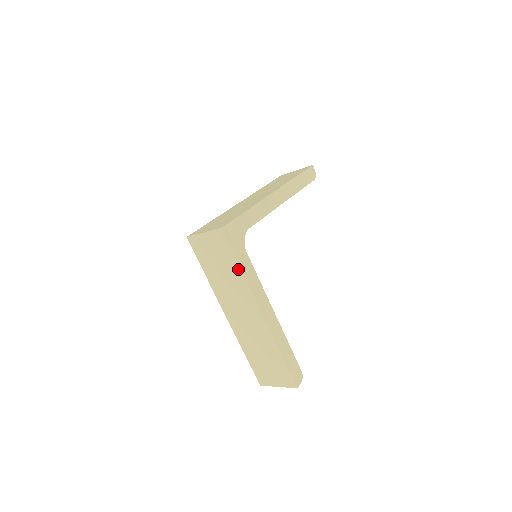
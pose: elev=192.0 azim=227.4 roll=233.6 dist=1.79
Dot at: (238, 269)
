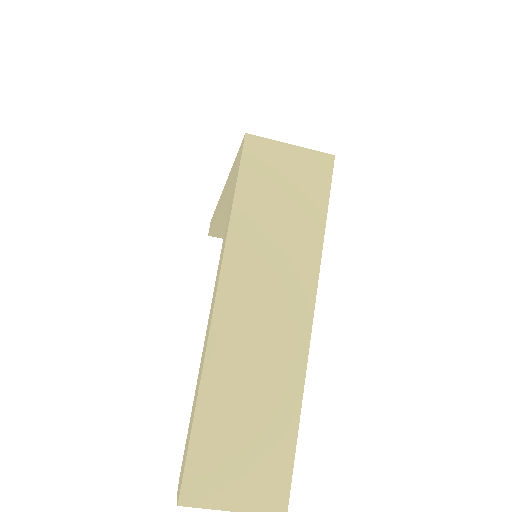
Dot at: (319, 228)
